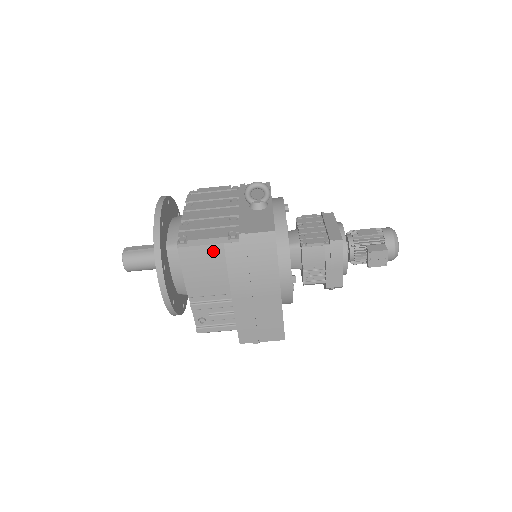
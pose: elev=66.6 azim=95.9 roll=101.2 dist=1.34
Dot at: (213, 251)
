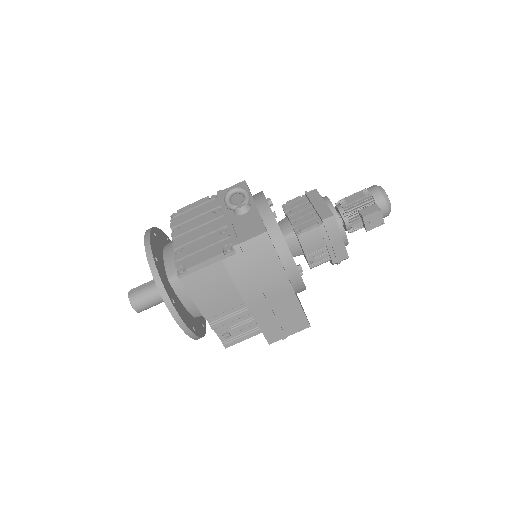
Dot at: (214, 270)
